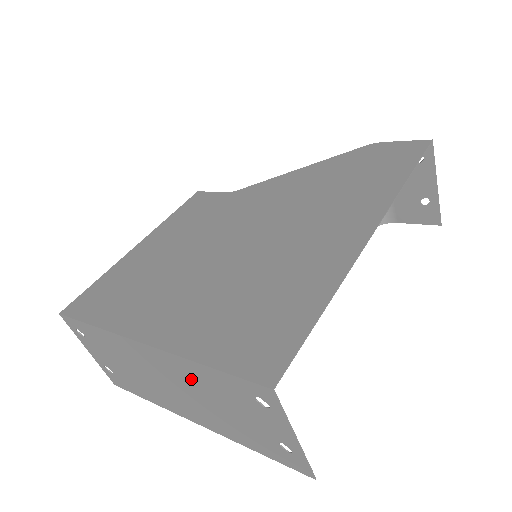
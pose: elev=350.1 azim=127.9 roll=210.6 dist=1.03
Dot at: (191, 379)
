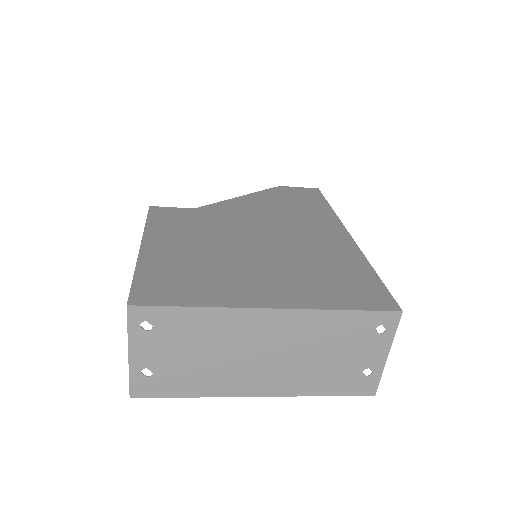
Dot at: (308, 333)
